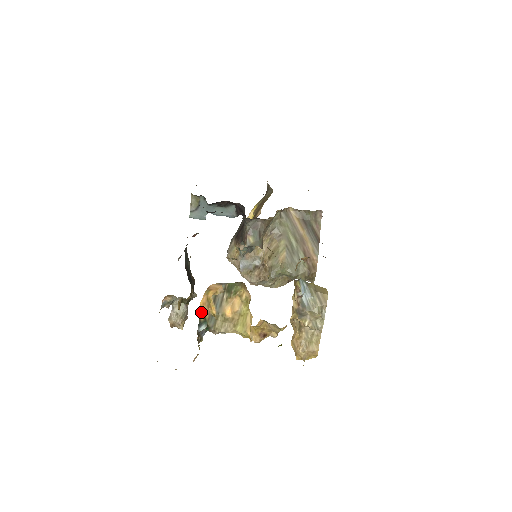
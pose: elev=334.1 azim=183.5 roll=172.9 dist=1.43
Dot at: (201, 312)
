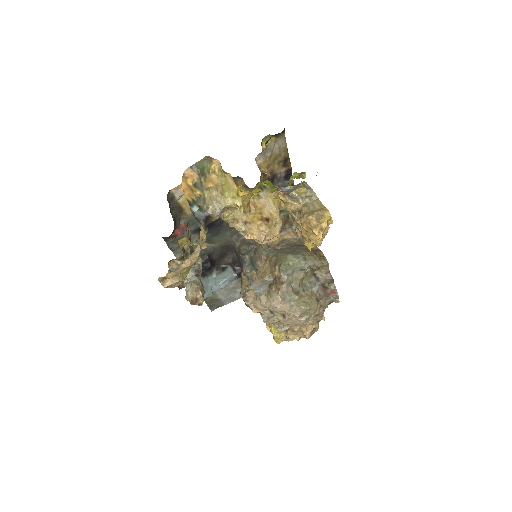
Dot at: (187, 195)
